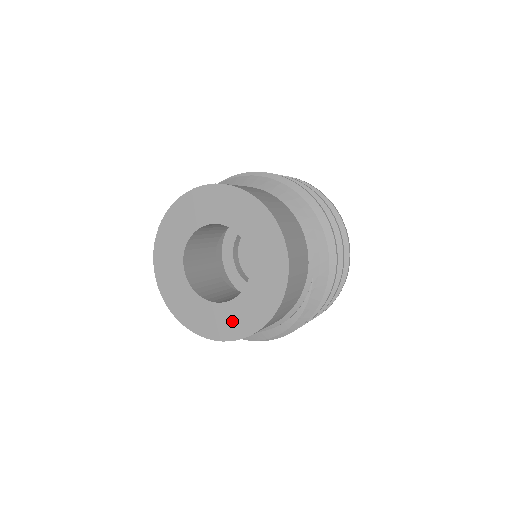
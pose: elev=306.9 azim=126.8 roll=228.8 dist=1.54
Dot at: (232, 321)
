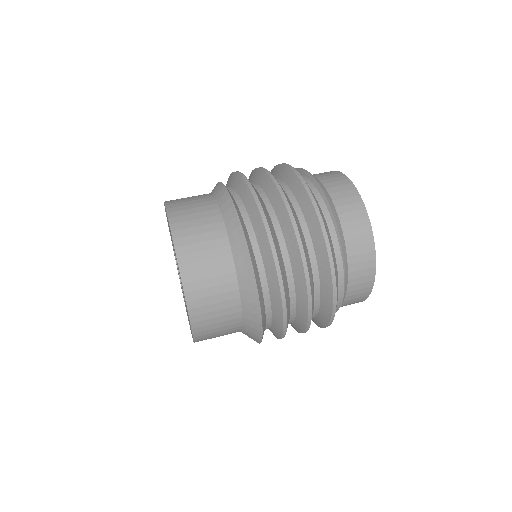
Dot at: occluded
